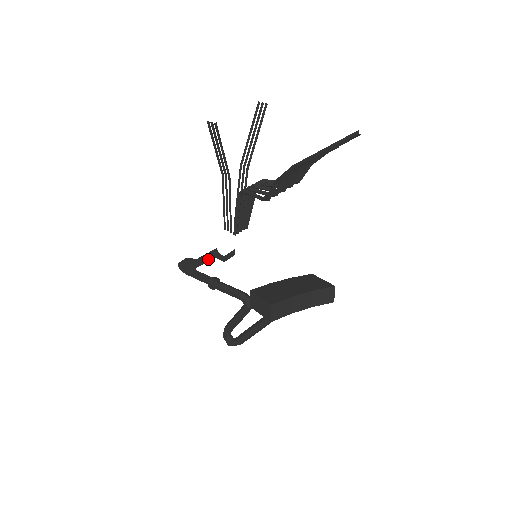
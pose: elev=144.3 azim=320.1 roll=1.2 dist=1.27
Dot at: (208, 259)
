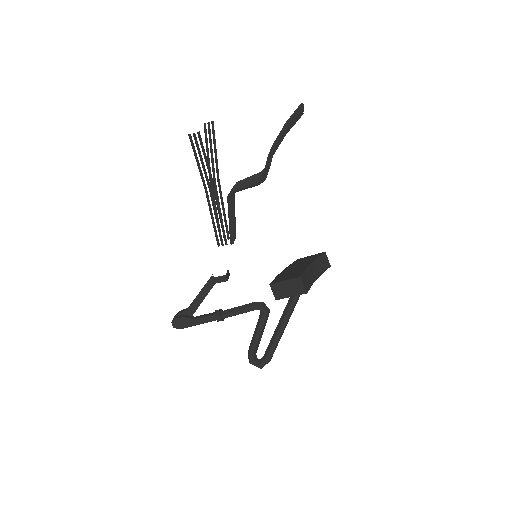
Dot at: (205, 294)
